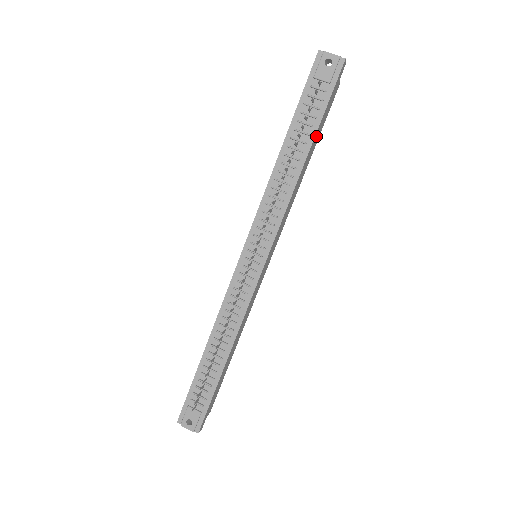
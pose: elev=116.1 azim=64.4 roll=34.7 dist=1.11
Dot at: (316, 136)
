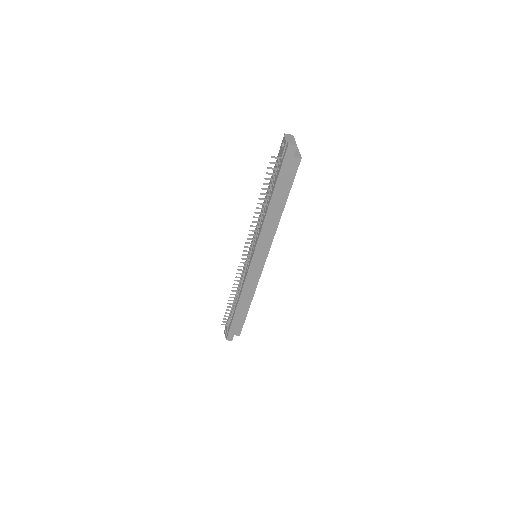
Dot at: (278, 192)
